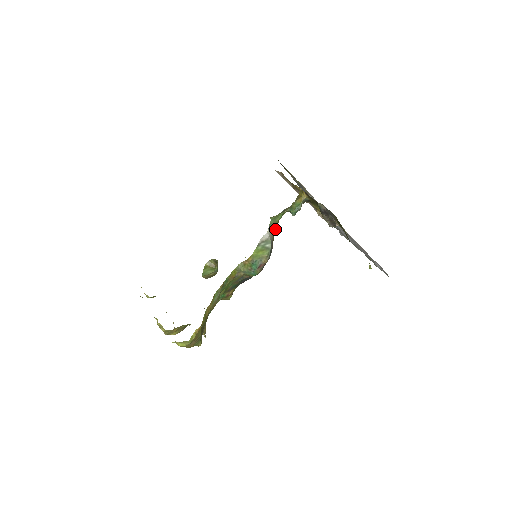
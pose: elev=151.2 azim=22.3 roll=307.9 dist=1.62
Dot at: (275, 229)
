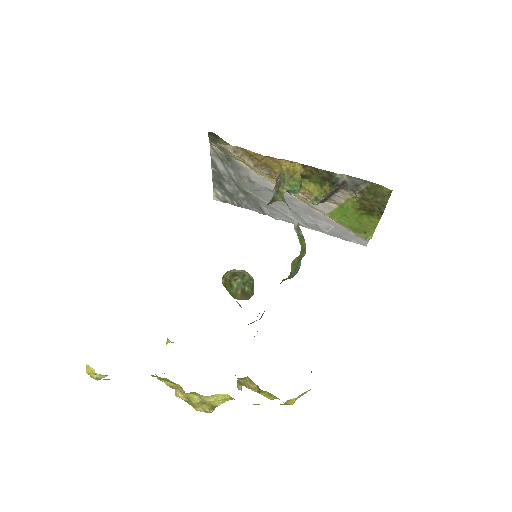
Dot at: occluded
